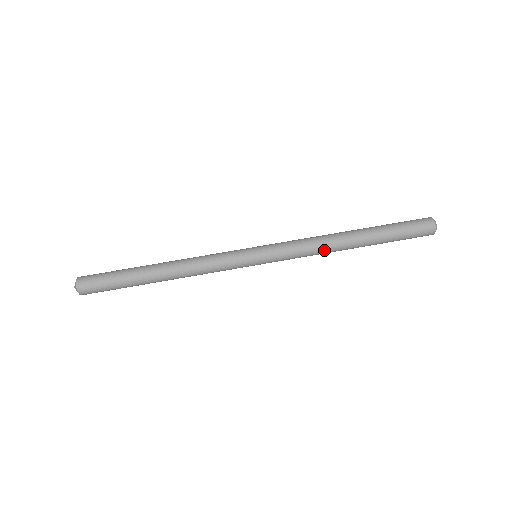
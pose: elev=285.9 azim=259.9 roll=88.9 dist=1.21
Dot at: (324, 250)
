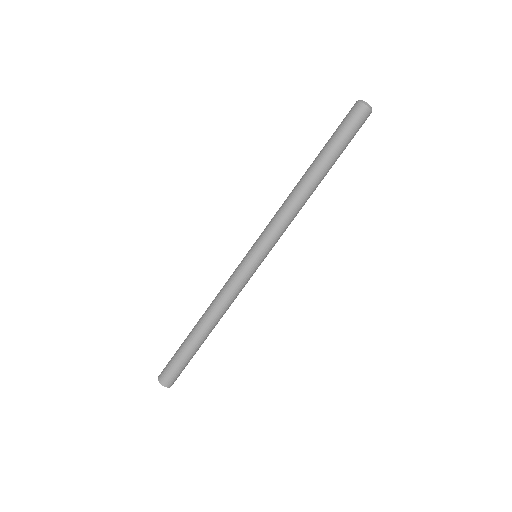
Dot at: (301, 208)
